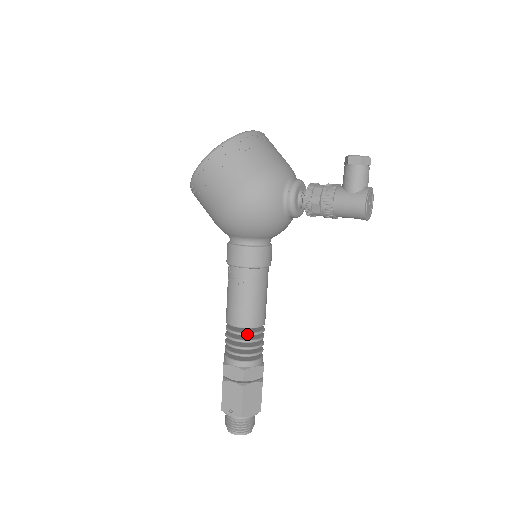
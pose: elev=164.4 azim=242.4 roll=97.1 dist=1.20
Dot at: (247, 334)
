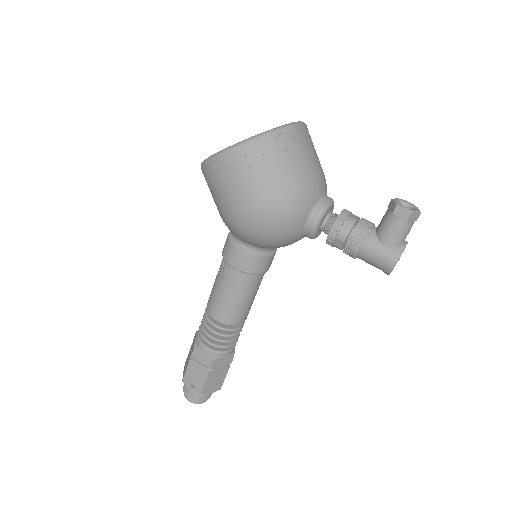
Dot at: (226, 330)
